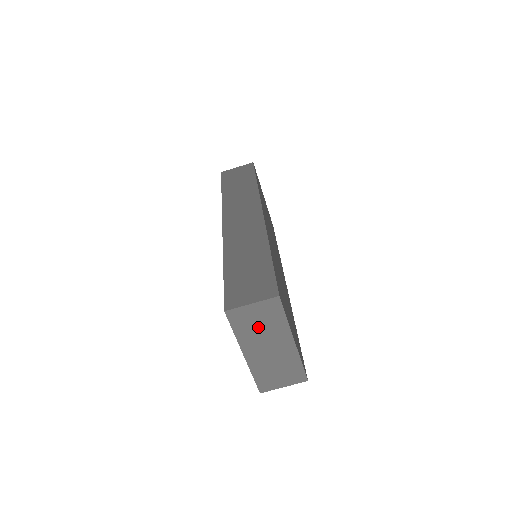
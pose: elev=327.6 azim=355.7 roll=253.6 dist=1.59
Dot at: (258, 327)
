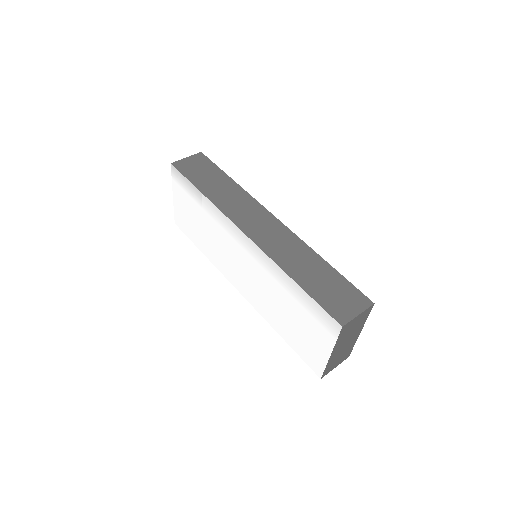
Dot at: (351, 331)
